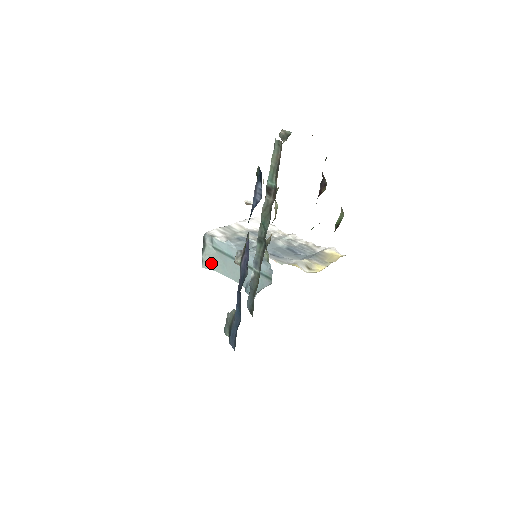
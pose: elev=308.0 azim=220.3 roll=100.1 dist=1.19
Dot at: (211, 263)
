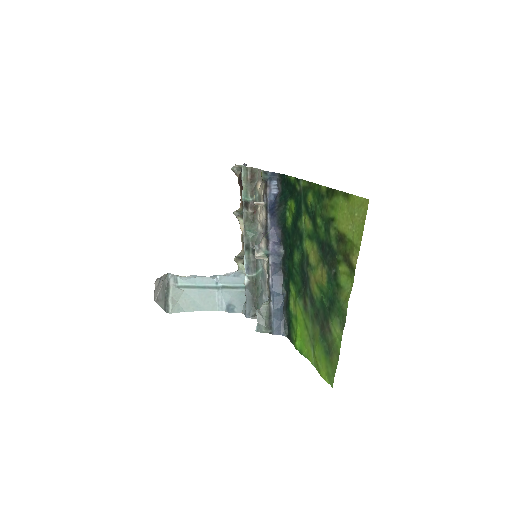
Dot at: (178, 305)
